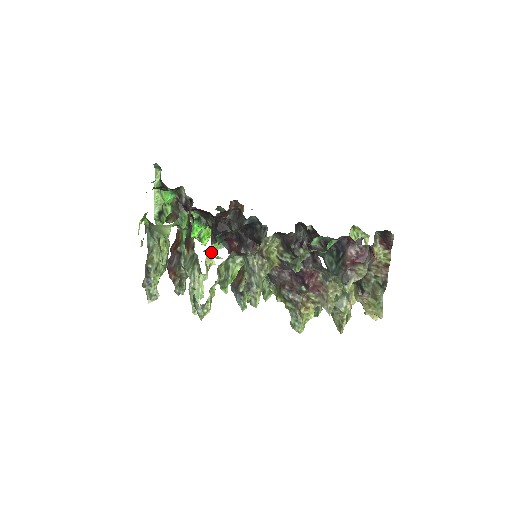
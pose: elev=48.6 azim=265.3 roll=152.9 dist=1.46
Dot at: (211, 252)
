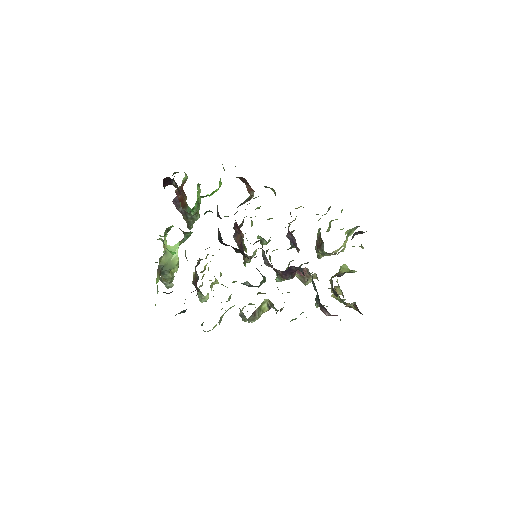
Dot at: (215, 279)
